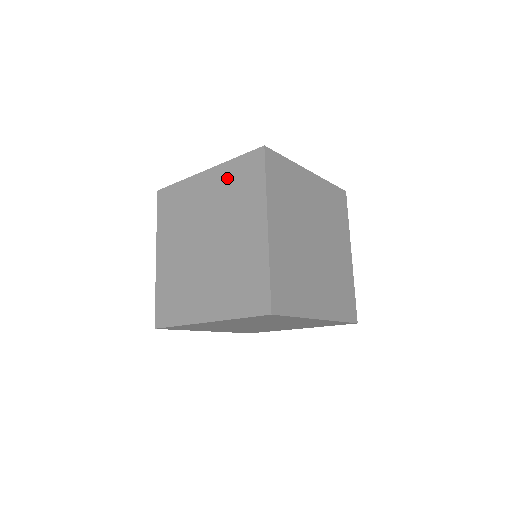
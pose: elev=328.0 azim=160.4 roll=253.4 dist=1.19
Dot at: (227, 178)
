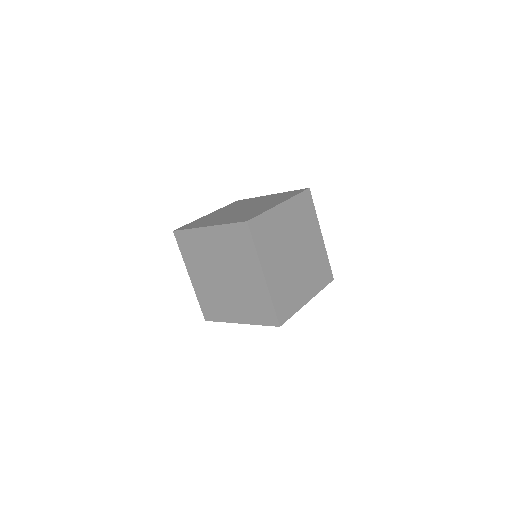
Dot at: (279, 195)
